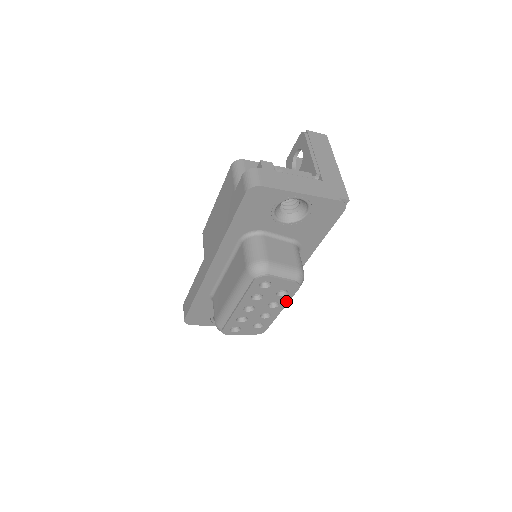
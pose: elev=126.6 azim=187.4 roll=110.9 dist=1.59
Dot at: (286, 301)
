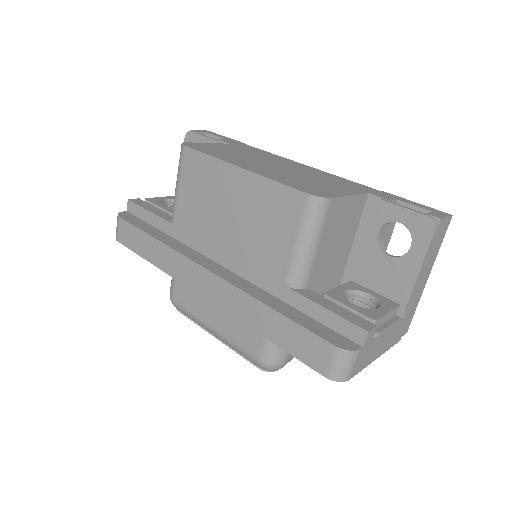
Dot at: occluded
